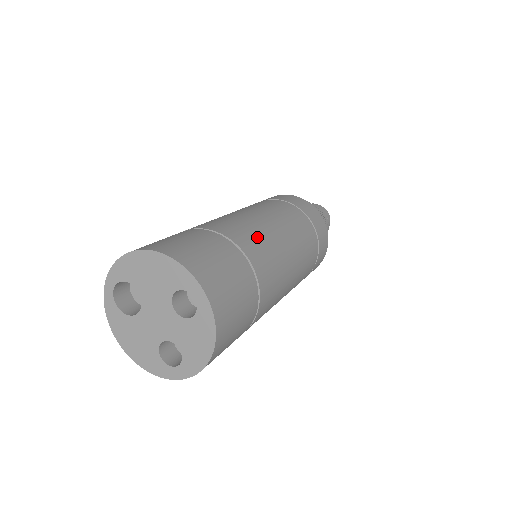
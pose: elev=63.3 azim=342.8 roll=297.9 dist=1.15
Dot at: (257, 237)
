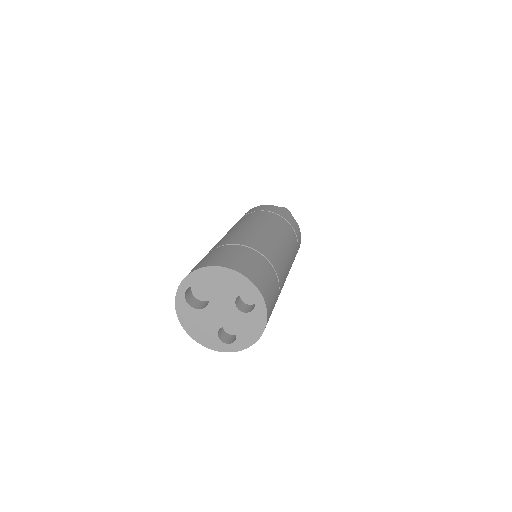
Dot at: (274, 250)
